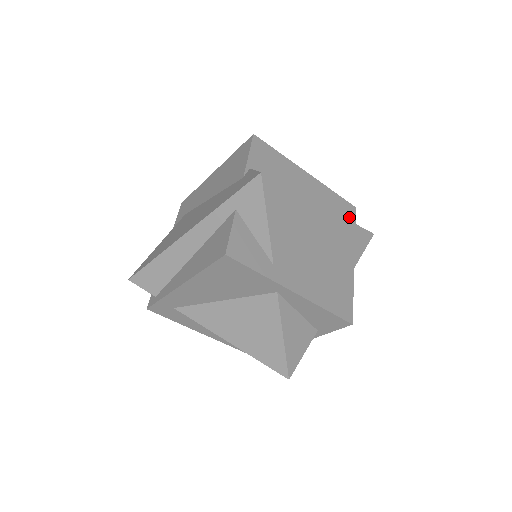
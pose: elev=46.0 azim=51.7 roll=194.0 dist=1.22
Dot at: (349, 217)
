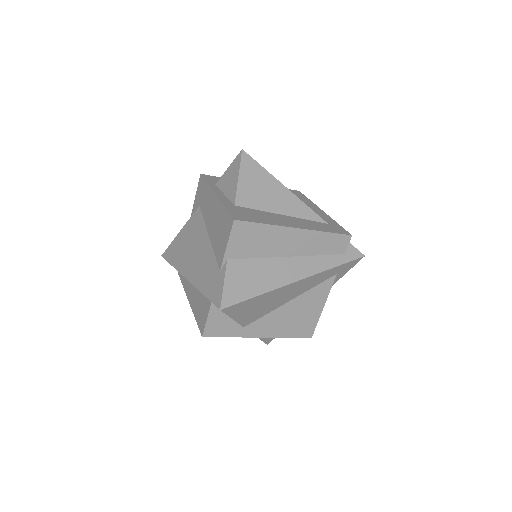
Dot at: (338, 250)
